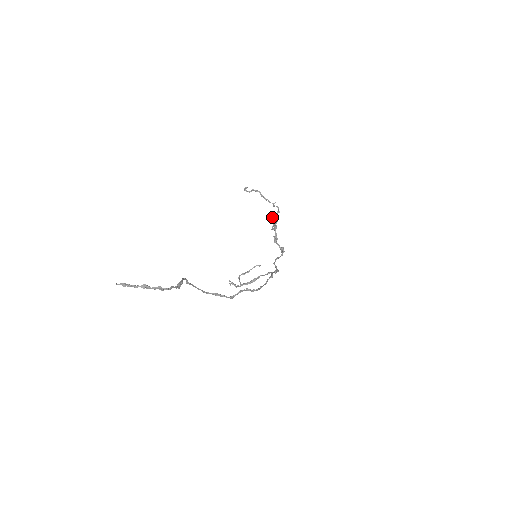
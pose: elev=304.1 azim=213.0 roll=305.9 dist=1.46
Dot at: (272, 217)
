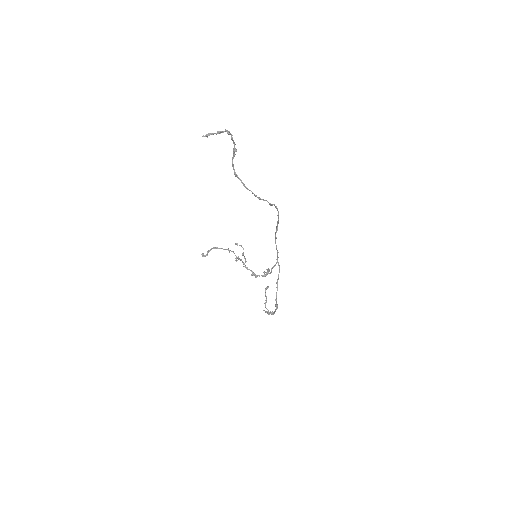
Dot at: (236, 261)
